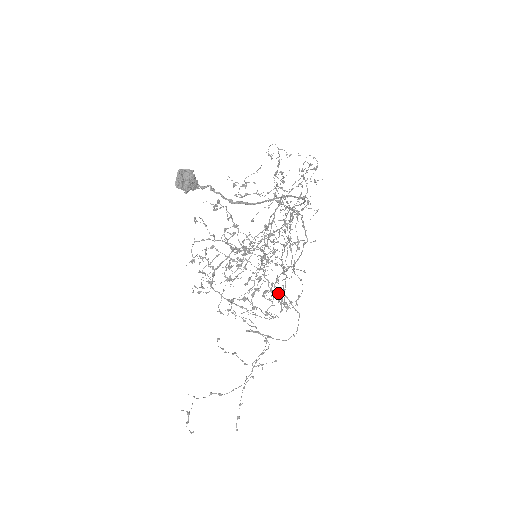
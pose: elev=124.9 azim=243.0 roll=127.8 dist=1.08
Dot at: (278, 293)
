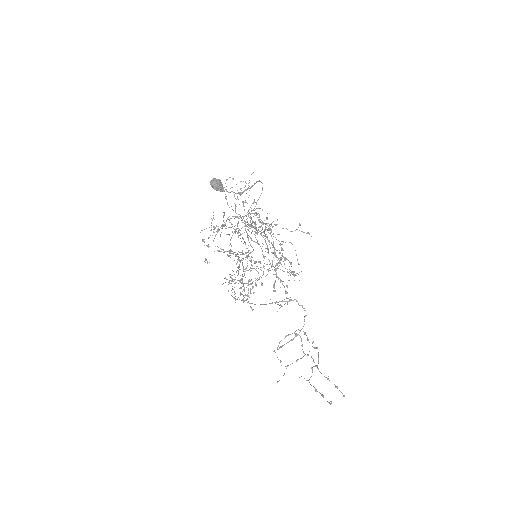
Dot at: (300, 225)
